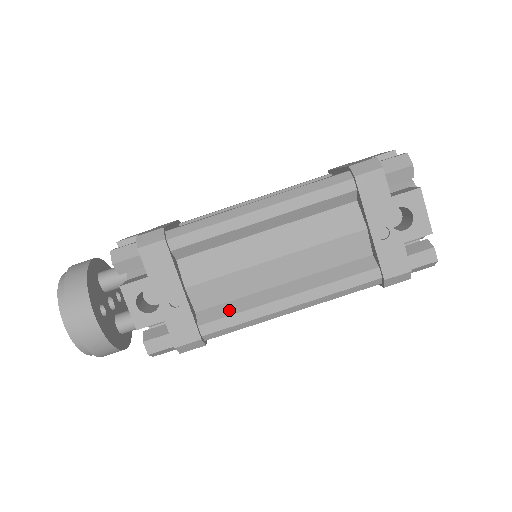
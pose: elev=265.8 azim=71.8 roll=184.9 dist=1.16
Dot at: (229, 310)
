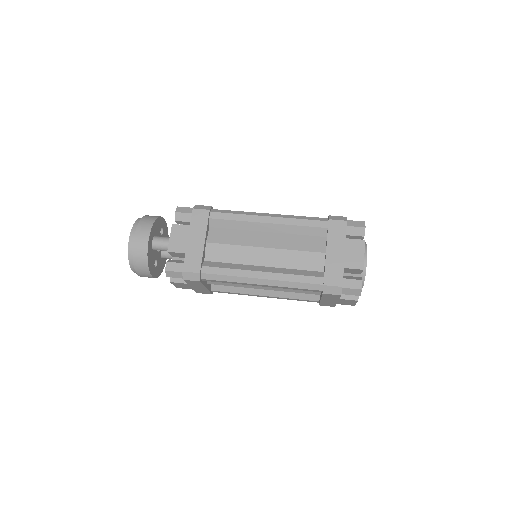
Dot at: occluded
